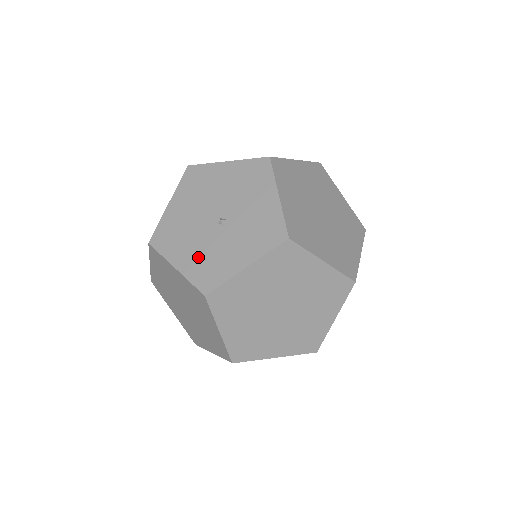
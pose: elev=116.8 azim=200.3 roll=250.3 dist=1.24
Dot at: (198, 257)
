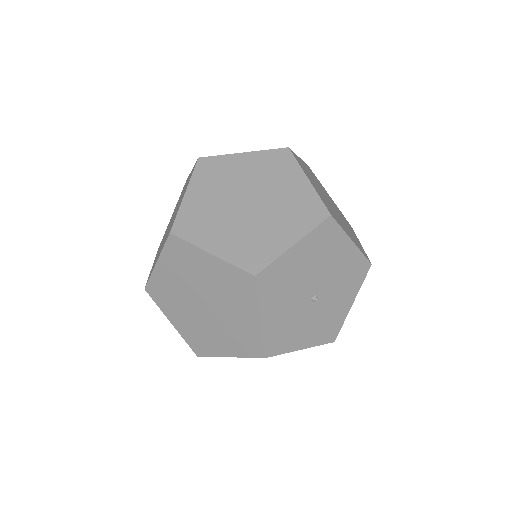
Dot at: (282, 321)
